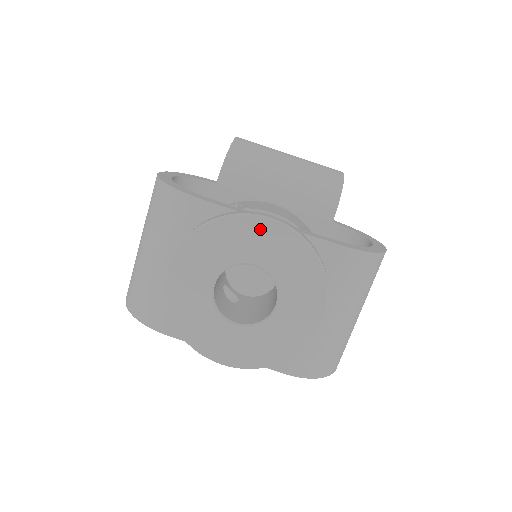
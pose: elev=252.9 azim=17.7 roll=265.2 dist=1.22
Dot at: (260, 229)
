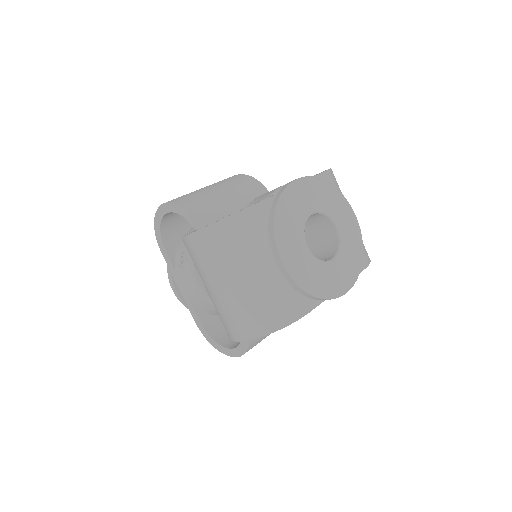
Dot at: (299, 190)
